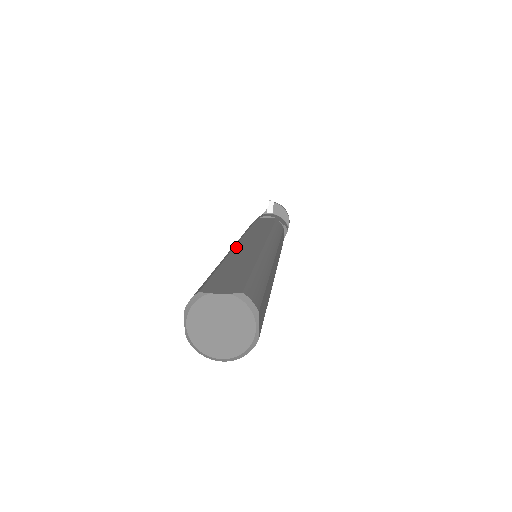
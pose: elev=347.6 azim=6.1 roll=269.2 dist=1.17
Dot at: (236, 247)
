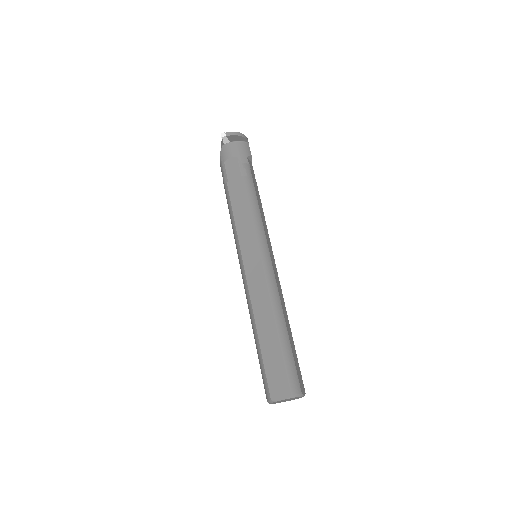
Dot at: (250, 293)
